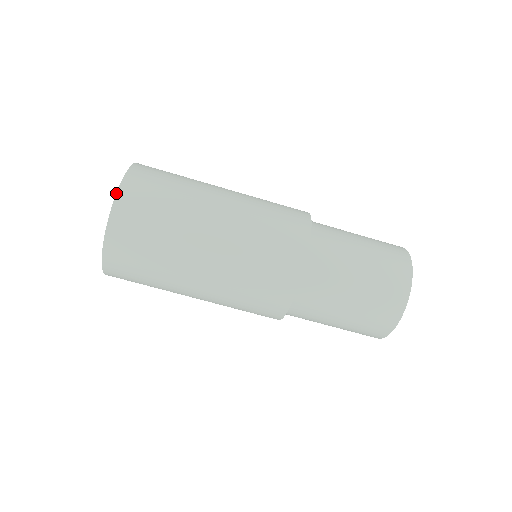
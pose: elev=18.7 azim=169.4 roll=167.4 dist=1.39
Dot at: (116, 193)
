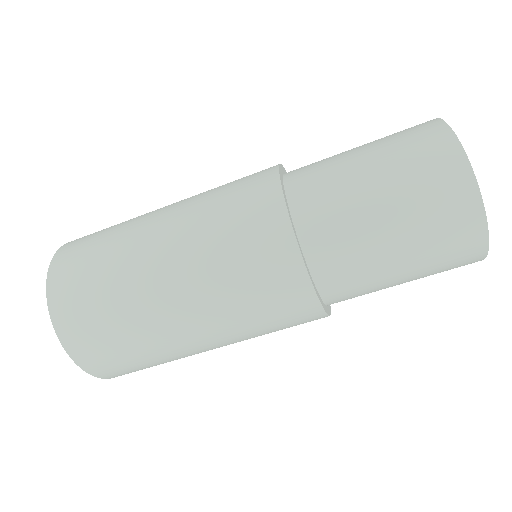
Dot at: occluded
